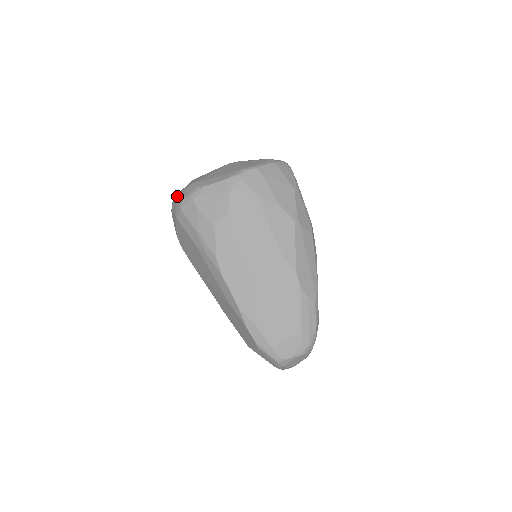
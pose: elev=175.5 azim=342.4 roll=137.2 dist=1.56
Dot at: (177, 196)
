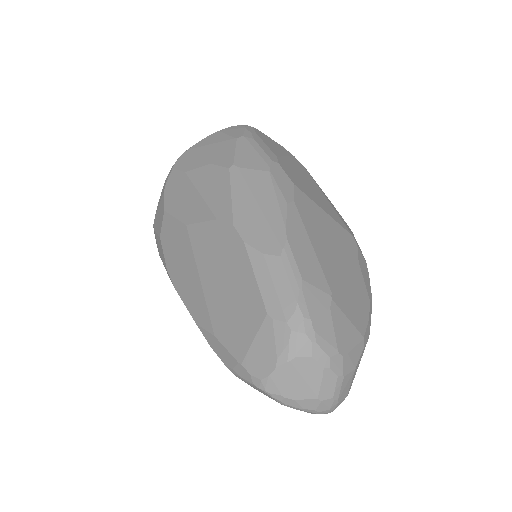
Dot at: occluded
